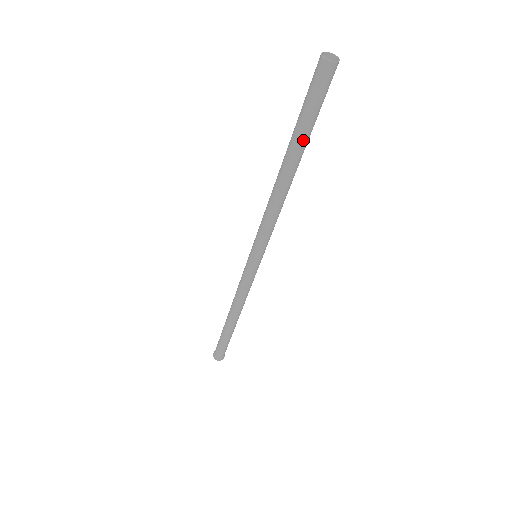
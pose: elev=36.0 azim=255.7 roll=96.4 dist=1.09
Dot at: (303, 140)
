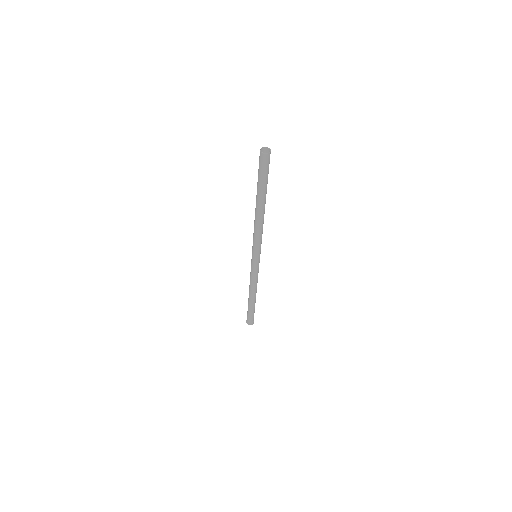
Dot at: (263, 192)
